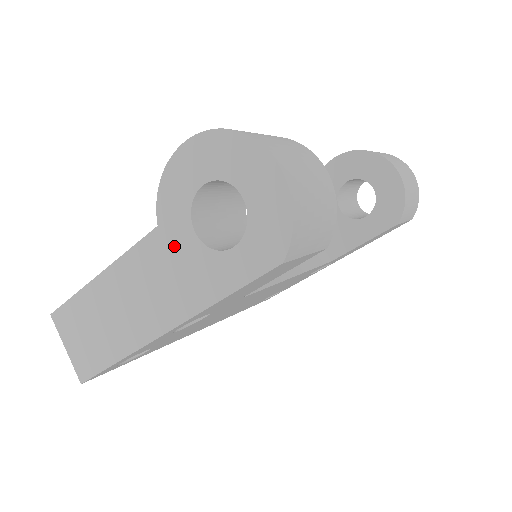
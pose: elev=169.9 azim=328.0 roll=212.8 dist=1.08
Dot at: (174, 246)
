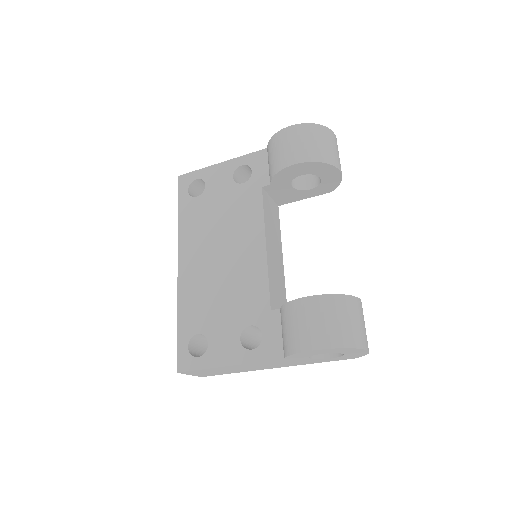
Dot at: (293, 360)
